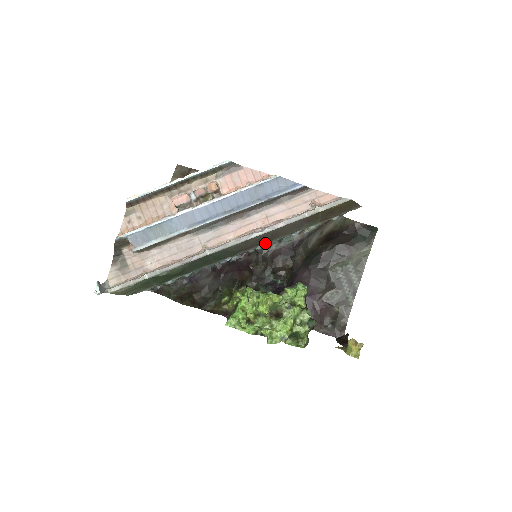
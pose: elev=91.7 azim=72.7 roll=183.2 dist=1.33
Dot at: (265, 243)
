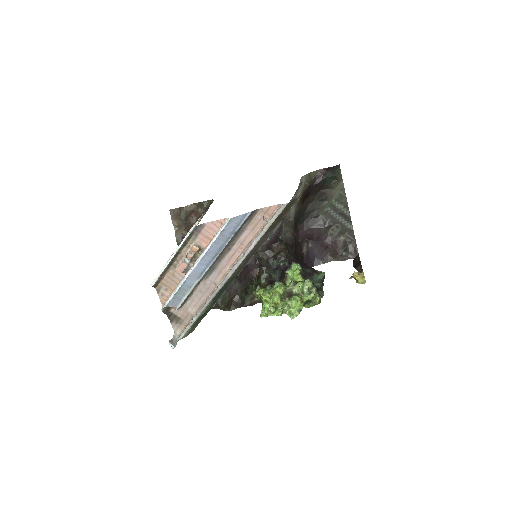
Dot at: occluded
